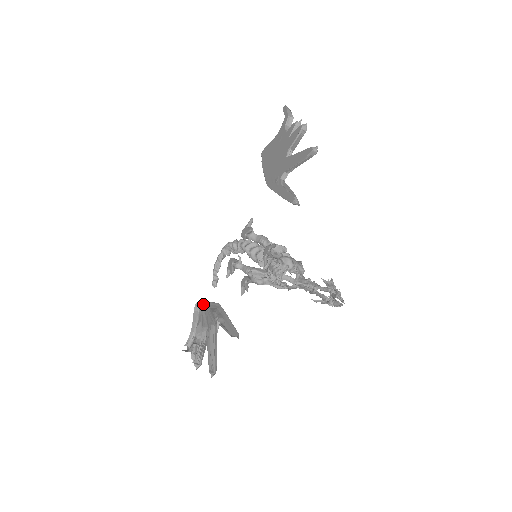
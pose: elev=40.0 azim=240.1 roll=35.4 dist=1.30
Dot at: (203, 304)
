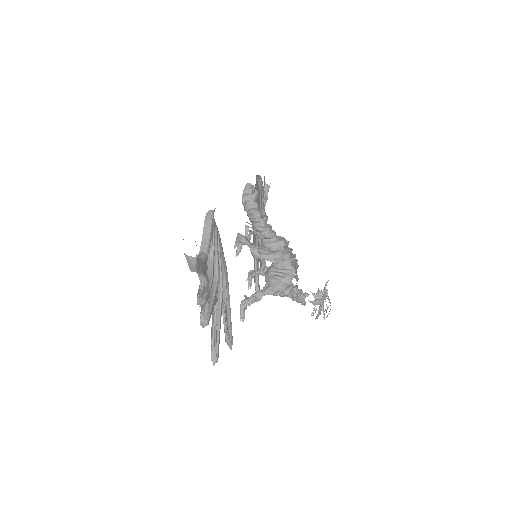
Dot at: occluded
